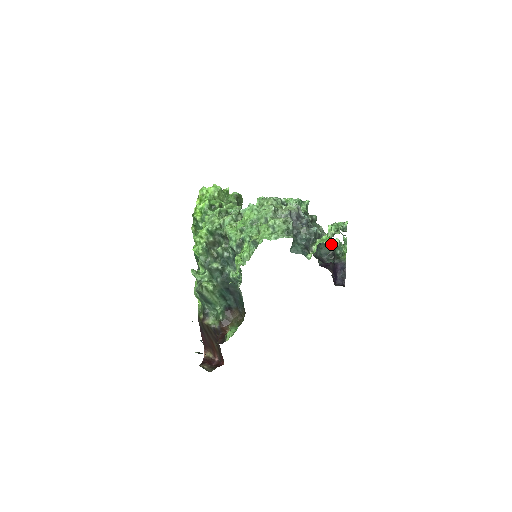
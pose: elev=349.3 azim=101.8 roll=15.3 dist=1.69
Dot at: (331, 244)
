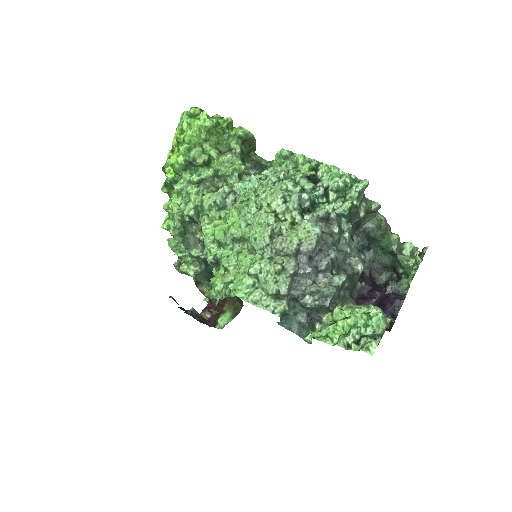
Dot at: (393, 254)
